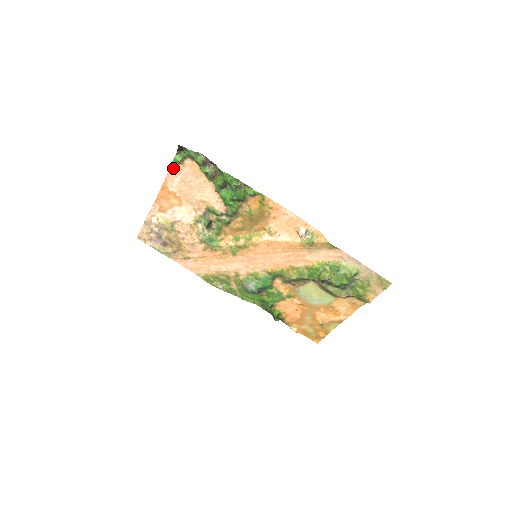
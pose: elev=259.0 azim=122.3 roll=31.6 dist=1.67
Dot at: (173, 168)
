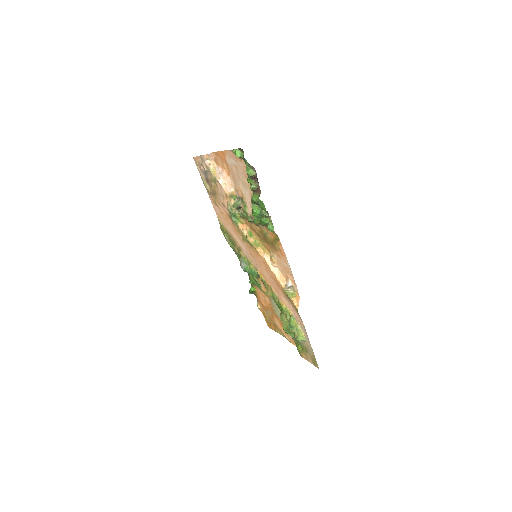
Dot at: (233, 153)
